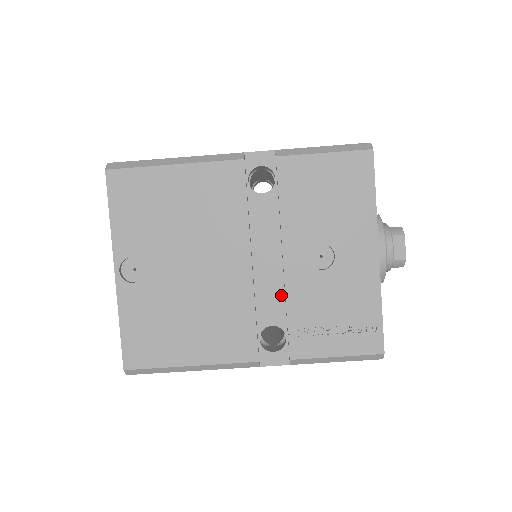
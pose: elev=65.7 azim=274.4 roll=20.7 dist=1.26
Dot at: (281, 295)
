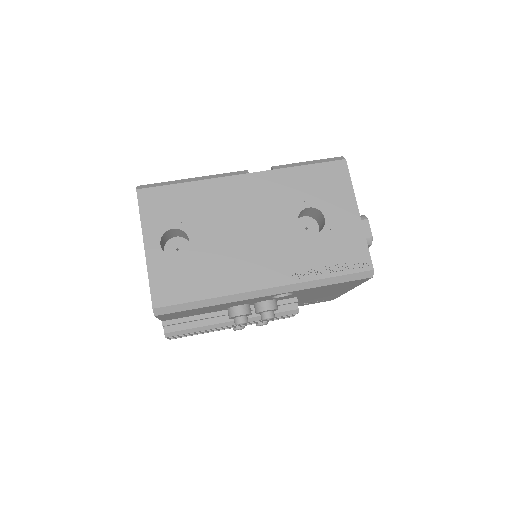
Dot at: occluded
